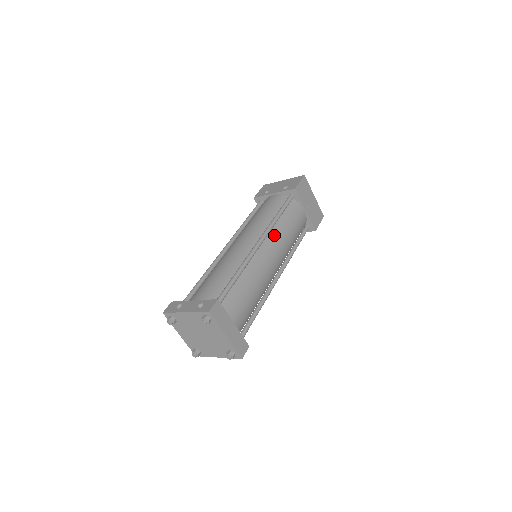
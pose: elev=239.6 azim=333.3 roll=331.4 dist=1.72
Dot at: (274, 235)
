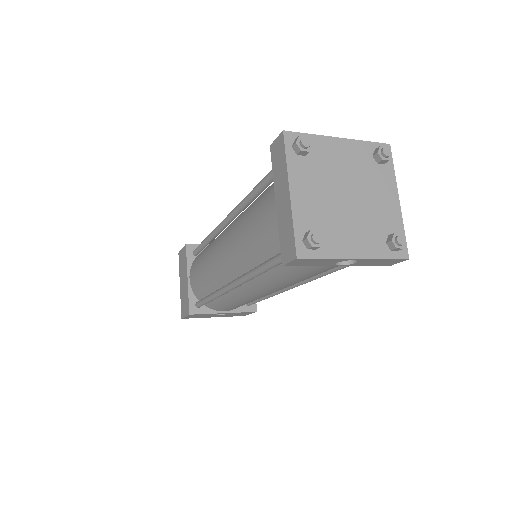
Dot at: occluded
